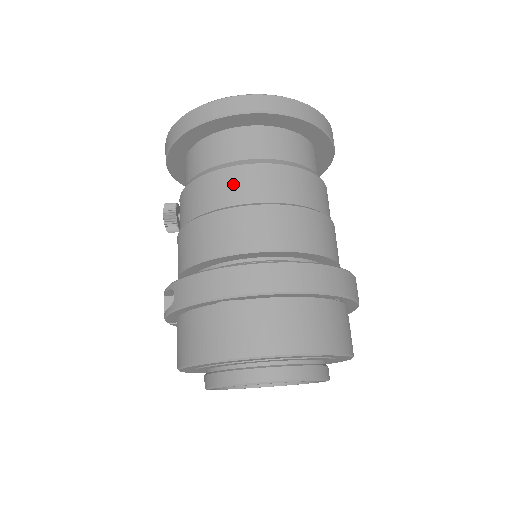
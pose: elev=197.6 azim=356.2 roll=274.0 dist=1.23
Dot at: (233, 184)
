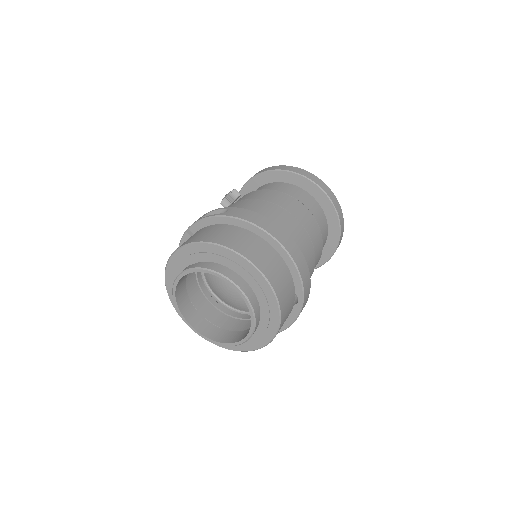
Dot at: (295, 206)
